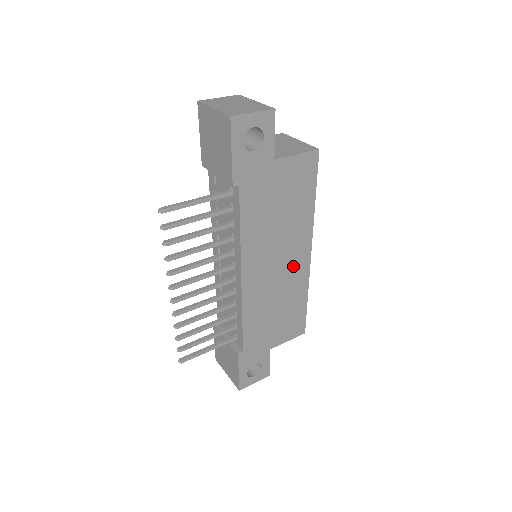
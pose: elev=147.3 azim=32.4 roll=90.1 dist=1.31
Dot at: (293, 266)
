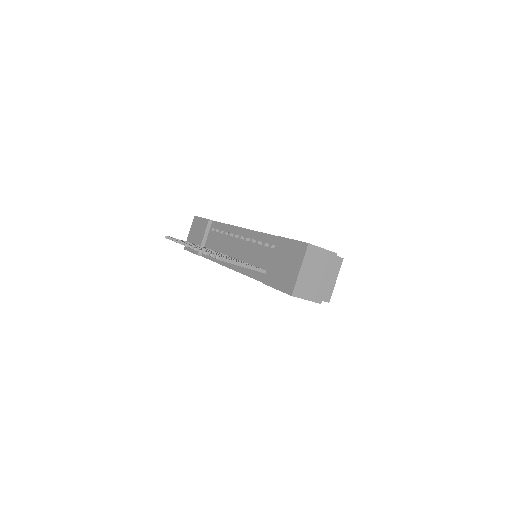
Dot at: occluded
